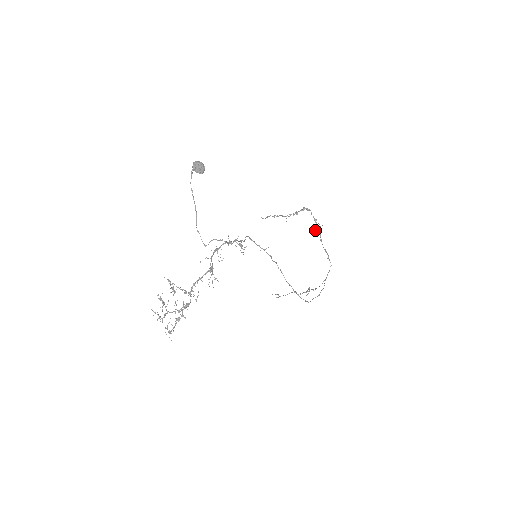
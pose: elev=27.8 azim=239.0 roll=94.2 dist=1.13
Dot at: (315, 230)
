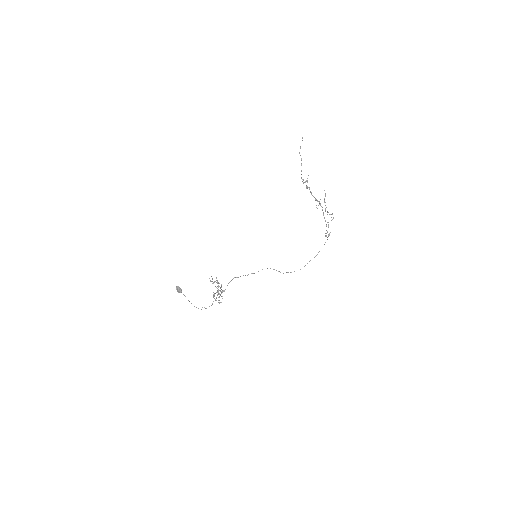
Dot at: (319, 203)
